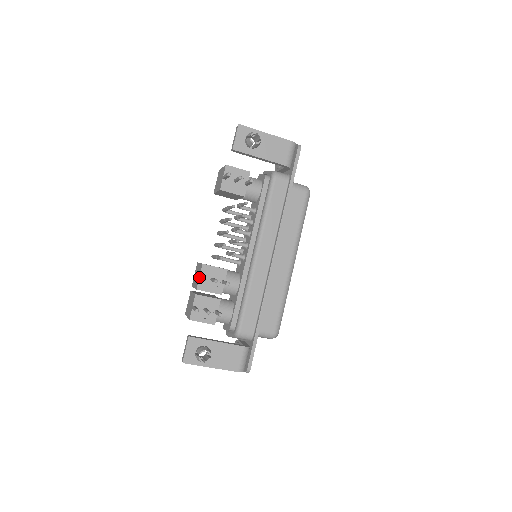
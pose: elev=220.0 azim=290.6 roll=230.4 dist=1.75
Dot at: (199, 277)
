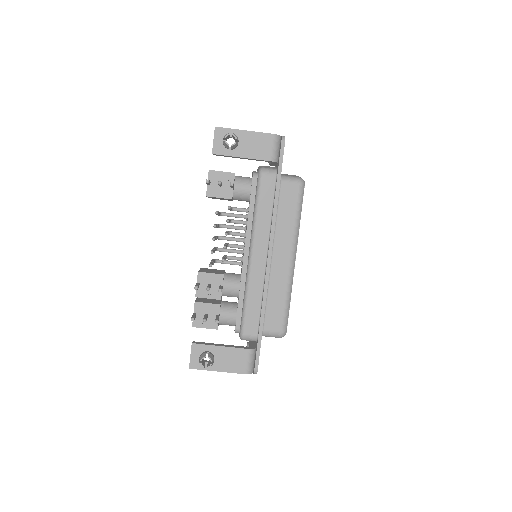
Dot at: occluded
